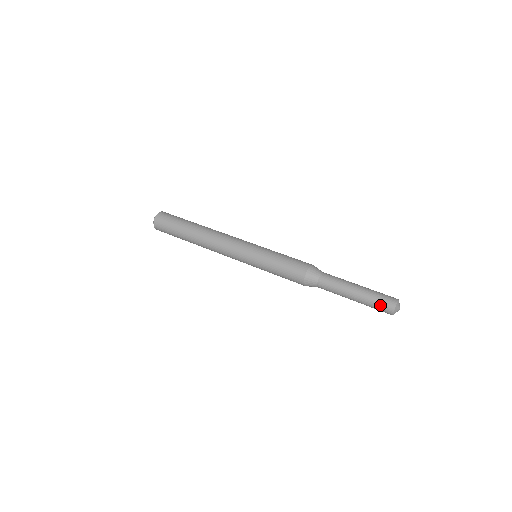
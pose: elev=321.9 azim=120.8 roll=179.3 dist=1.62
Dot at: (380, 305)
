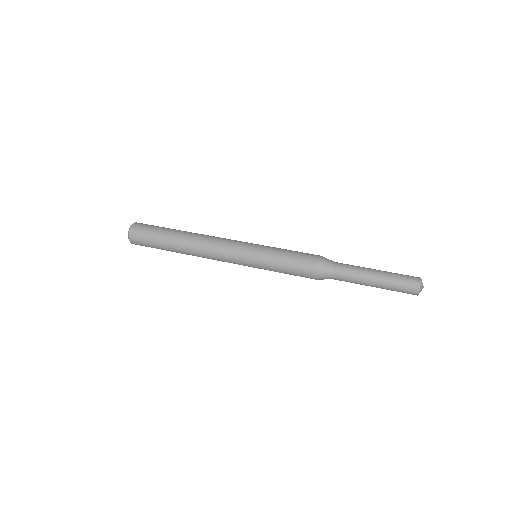
Dot at: (403, 291)
